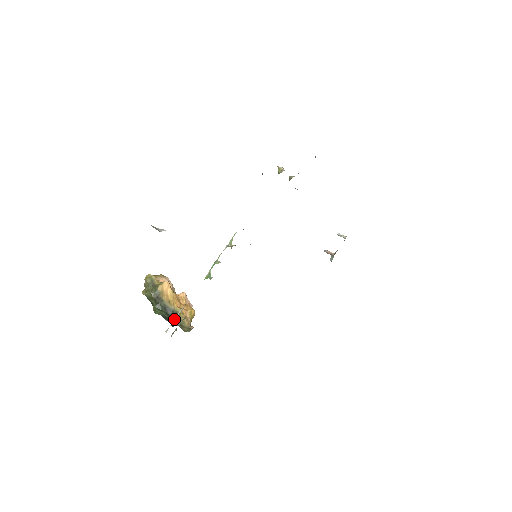
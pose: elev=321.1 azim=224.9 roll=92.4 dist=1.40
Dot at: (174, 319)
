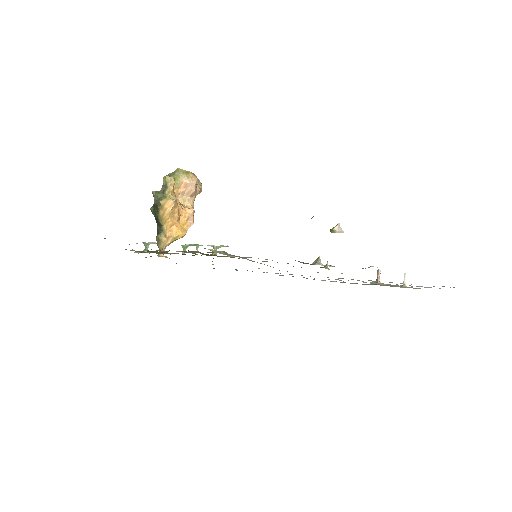
Dot at: (145, 242)
